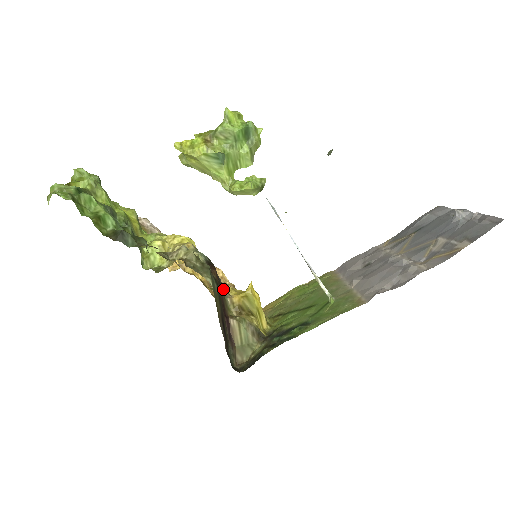
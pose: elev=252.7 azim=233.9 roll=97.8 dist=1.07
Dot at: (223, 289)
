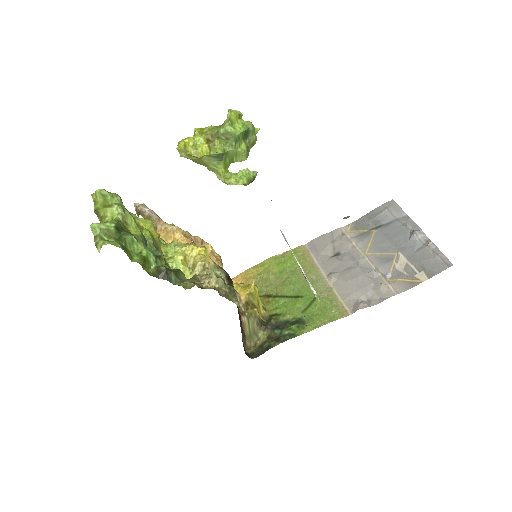
Dot at: occluded
